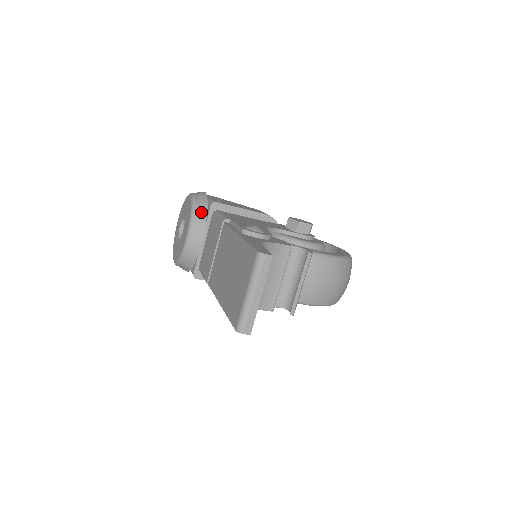
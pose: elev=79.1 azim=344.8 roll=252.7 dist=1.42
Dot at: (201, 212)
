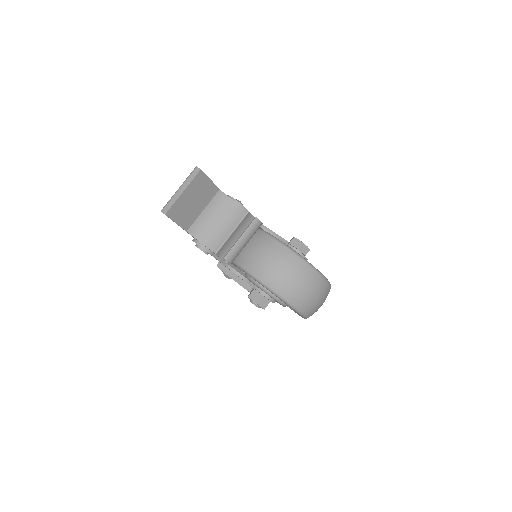
Dot at: occluded
